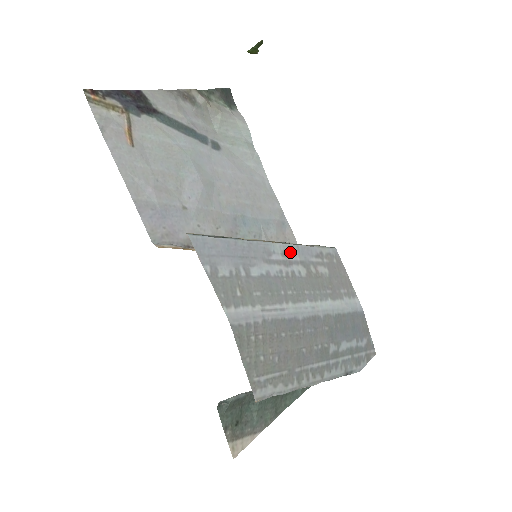
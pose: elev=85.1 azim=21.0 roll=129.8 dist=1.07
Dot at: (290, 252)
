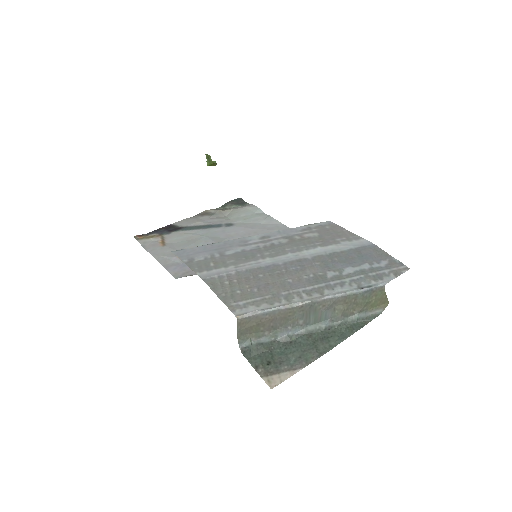
Dot at: (269, 236)
